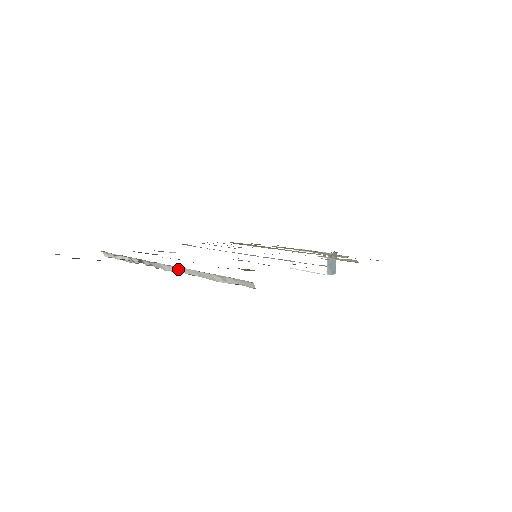
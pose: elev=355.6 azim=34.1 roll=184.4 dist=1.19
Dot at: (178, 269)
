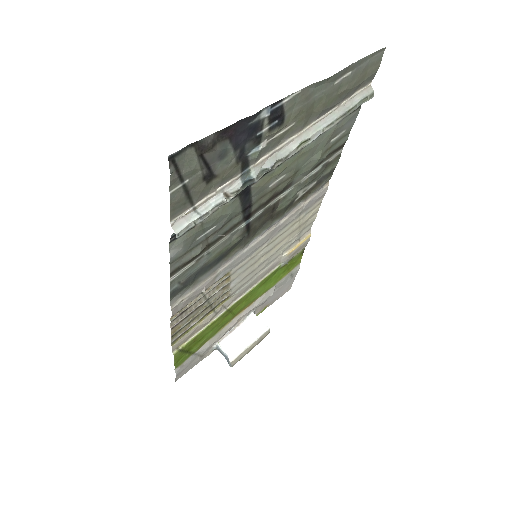
Dot at: (300, 138)
